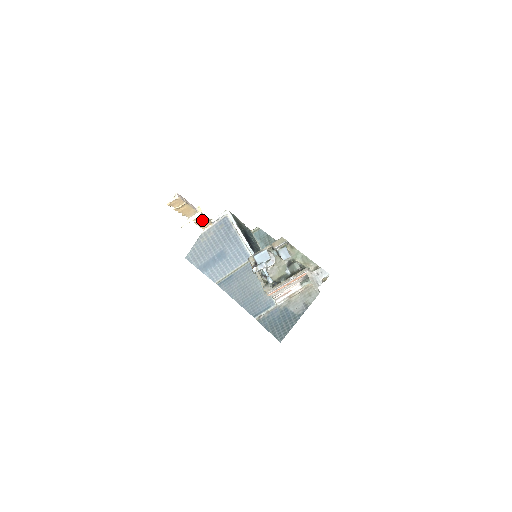
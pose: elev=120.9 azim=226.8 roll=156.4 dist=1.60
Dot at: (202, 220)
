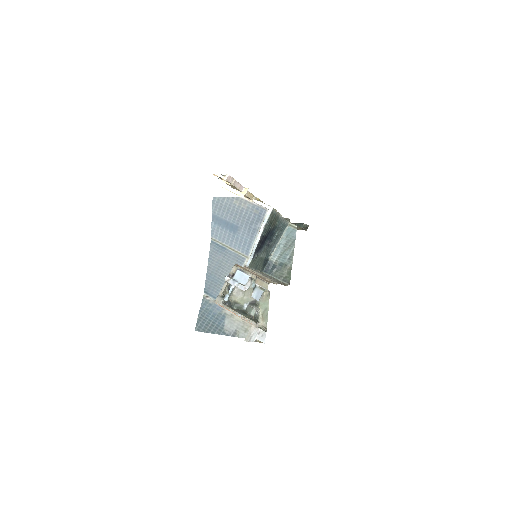
Dot at: (245, 195)
